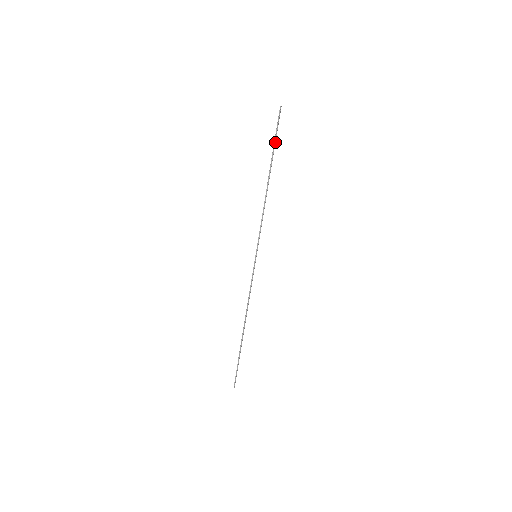
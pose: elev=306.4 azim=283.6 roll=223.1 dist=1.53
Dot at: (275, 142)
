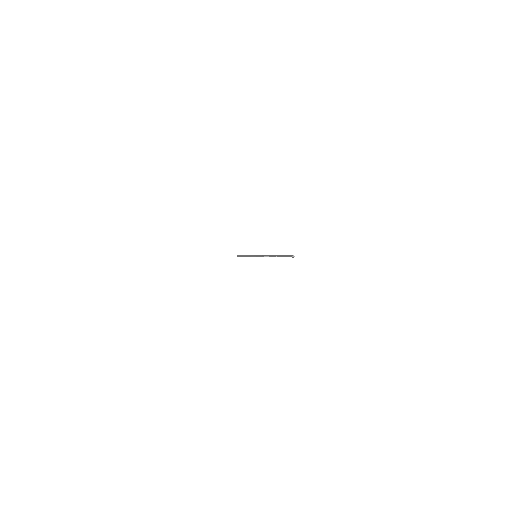
Dot at: (282, 256)
